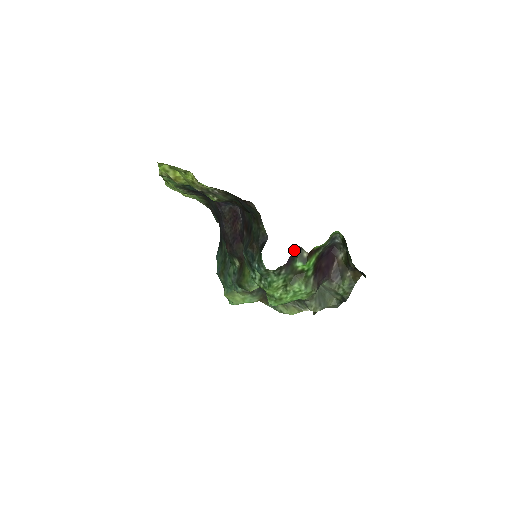
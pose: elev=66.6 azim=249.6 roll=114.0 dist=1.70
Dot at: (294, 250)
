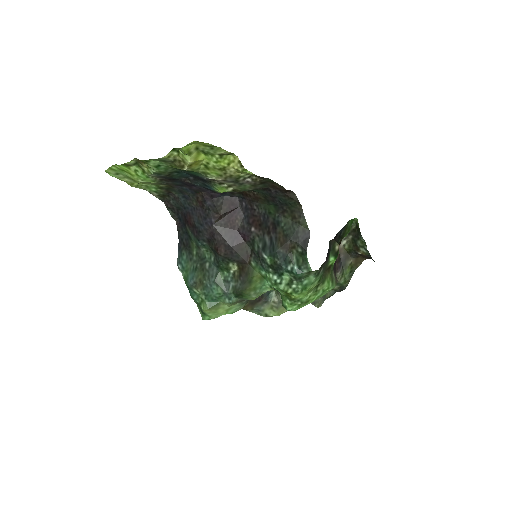
Dot at: (329, 244)
